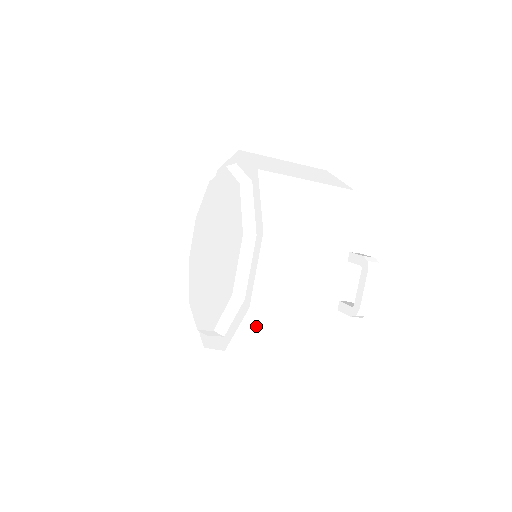
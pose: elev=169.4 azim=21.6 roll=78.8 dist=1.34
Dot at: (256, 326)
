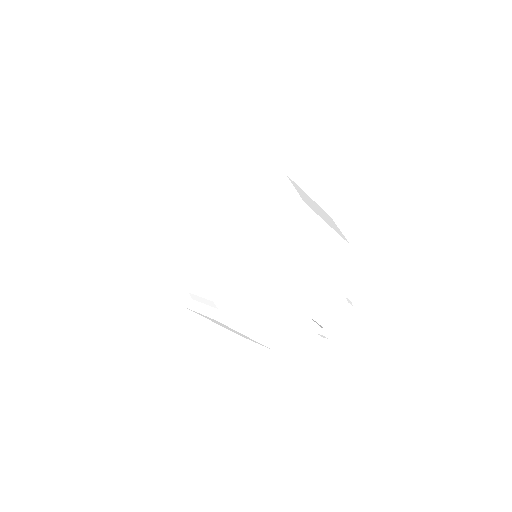
Dot at: (251, 313)
